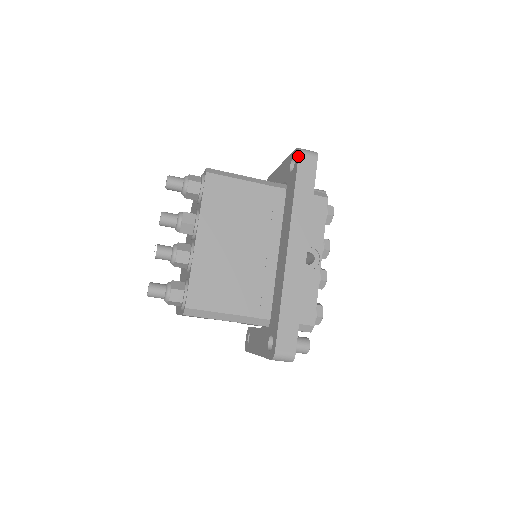
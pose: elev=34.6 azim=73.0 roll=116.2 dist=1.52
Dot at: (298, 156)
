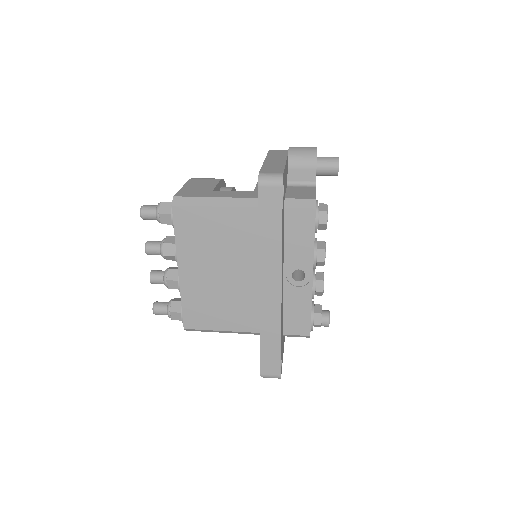
Dot at: occluded
